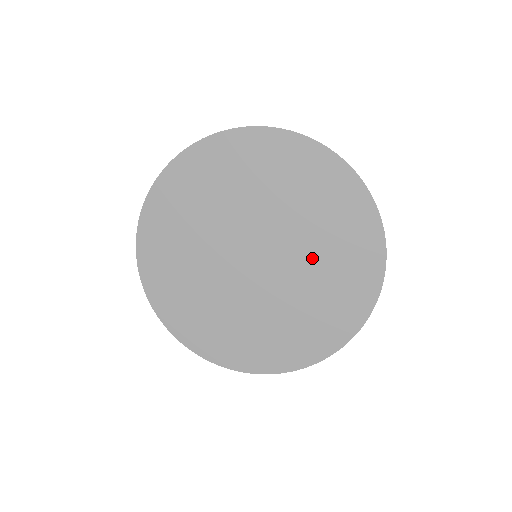
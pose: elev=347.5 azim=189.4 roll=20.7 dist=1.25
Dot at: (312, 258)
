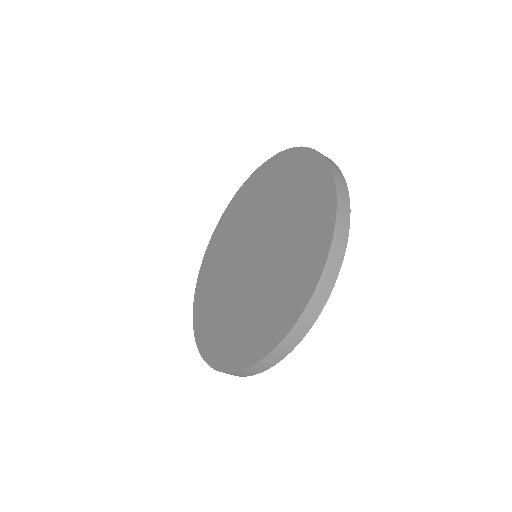
Dot at: (280, 210)
